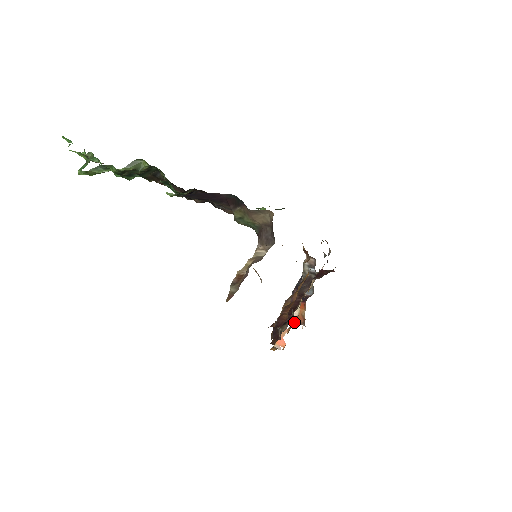
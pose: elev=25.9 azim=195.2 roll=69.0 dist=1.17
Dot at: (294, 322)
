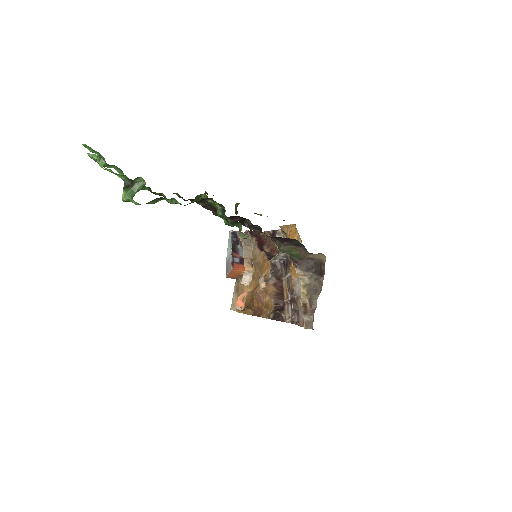
Dot at: (250, 288)
